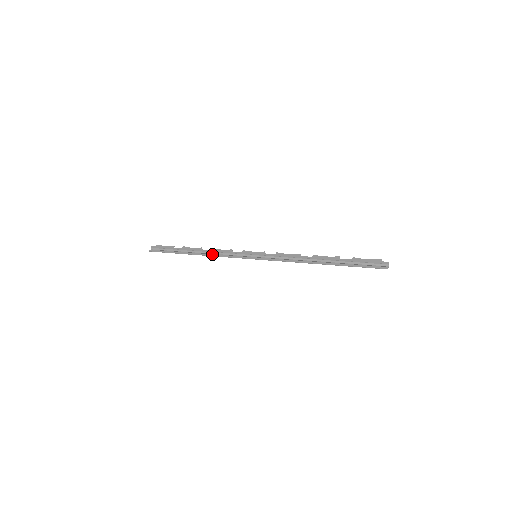
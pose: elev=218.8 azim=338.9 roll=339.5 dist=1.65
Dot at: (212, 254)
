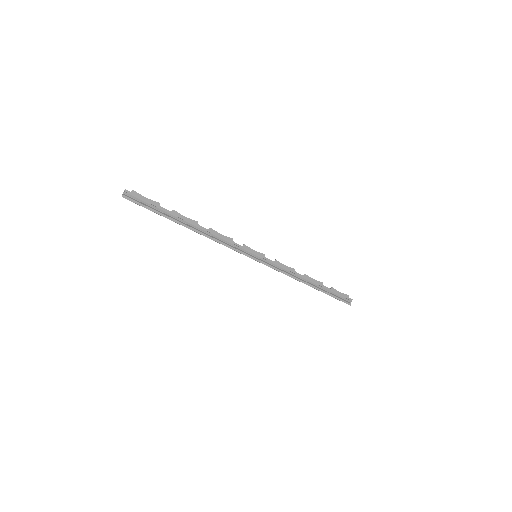
Dot at: (211, 237)
